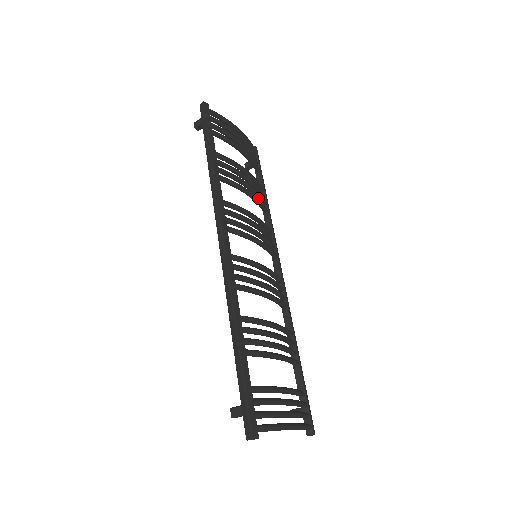
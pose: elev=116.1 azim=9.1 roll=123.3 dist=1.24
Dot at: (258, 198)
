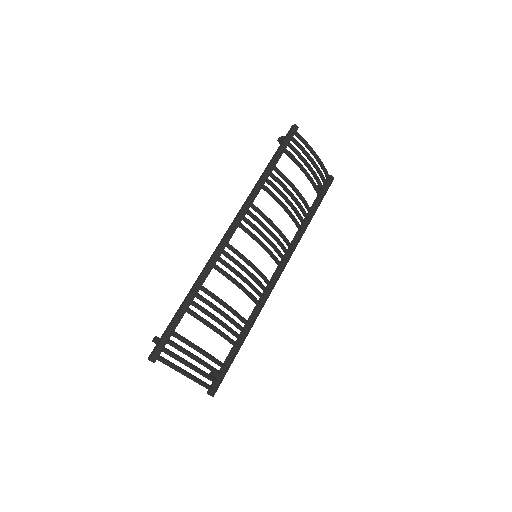
Dot at: (294, 216)
